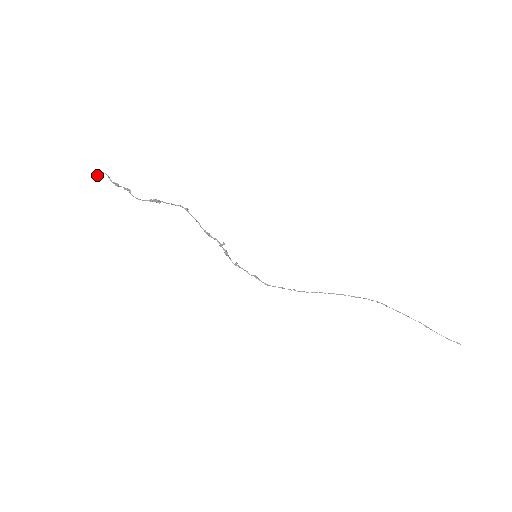
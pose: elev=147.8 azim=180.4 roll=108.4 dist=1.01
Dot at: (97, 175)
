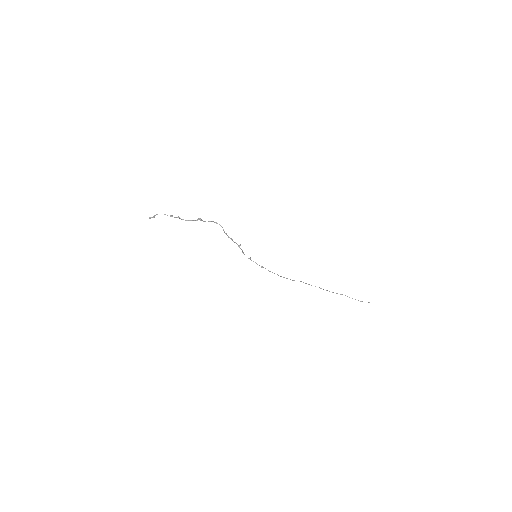
Dot at: (153, 217)
